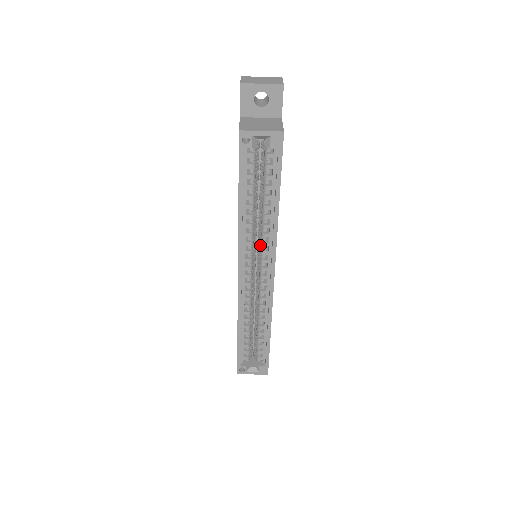
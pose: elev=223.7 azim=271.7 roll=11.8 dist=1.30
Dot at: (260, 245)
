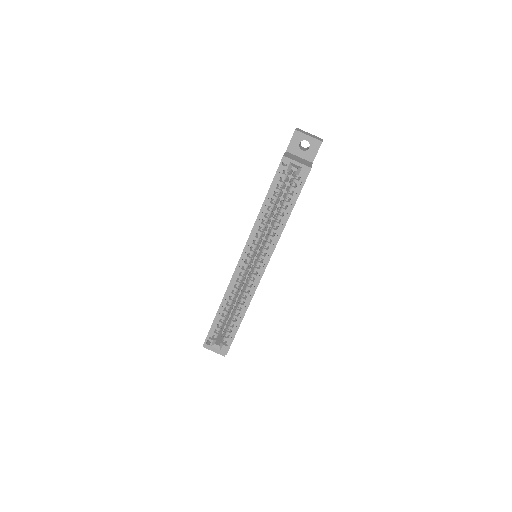
Dot at: (264, 244)
